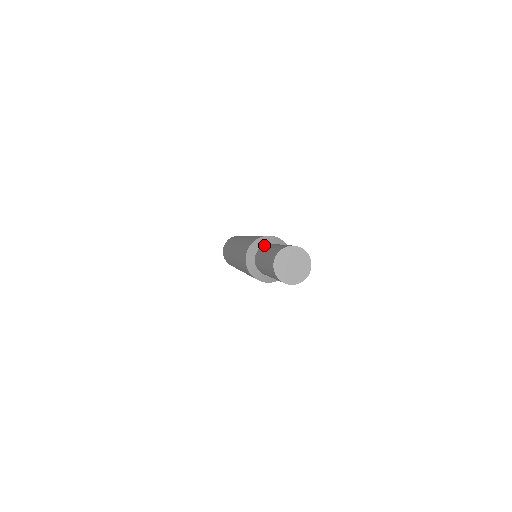
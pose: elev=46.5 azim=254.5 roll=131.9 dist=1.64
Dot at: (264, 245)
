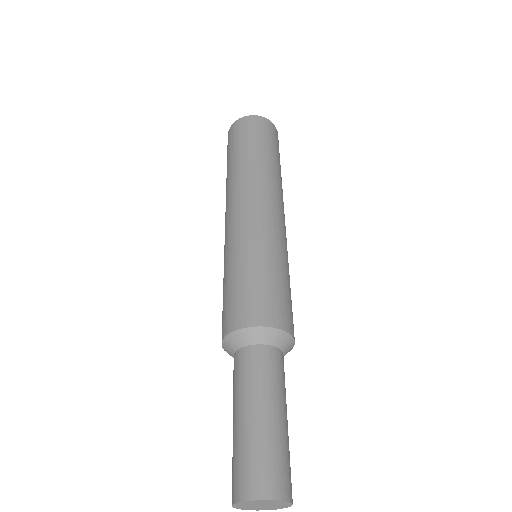
Dot at: (241, 354)
